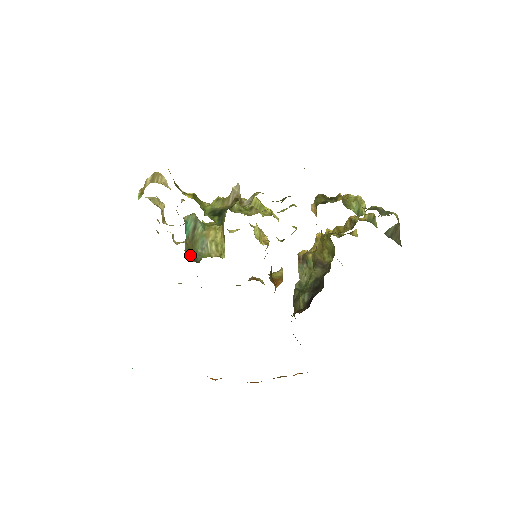
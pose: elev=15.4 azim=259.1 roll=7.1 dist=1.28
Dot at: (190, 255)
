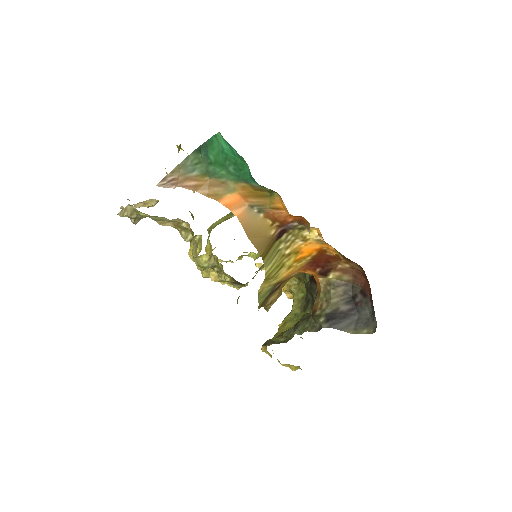
Dot at: occluded
